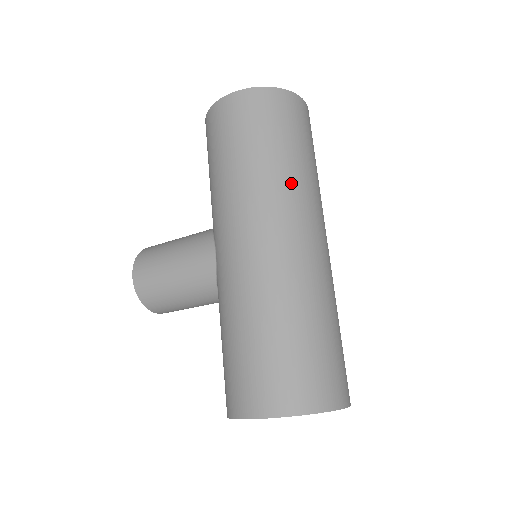
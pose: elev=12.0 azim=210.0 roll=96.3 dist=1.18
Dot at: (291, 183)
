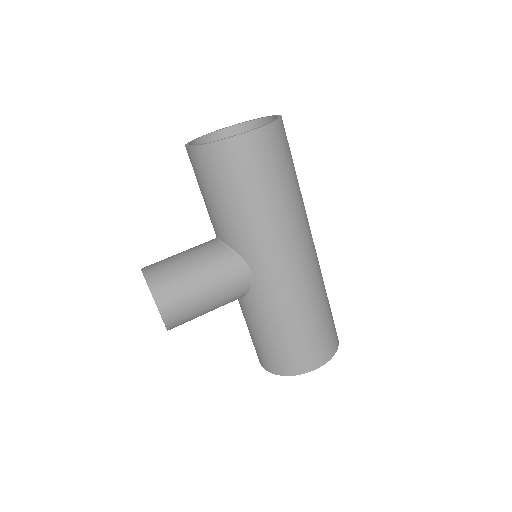
Dot at: (303, 205)
